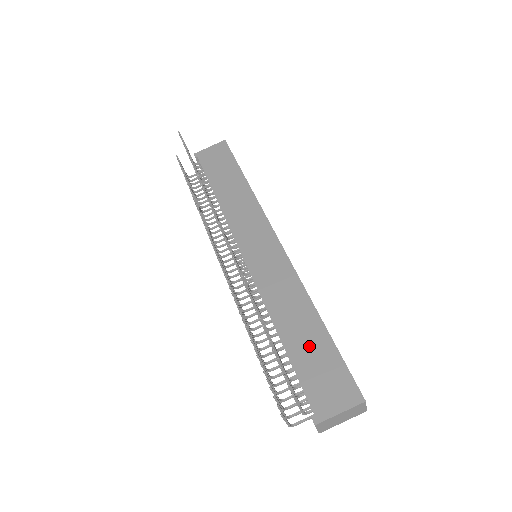
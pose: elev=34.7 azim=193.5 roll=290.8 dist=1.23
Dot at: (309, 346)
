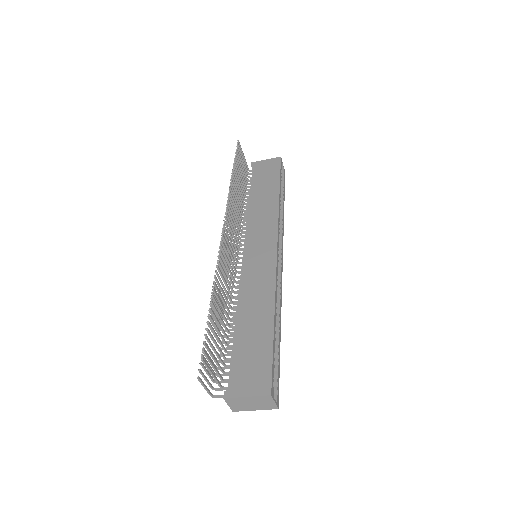
Dot at: (253, 337)
